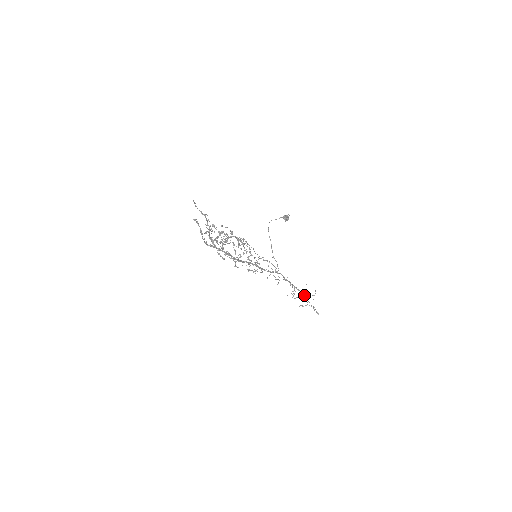
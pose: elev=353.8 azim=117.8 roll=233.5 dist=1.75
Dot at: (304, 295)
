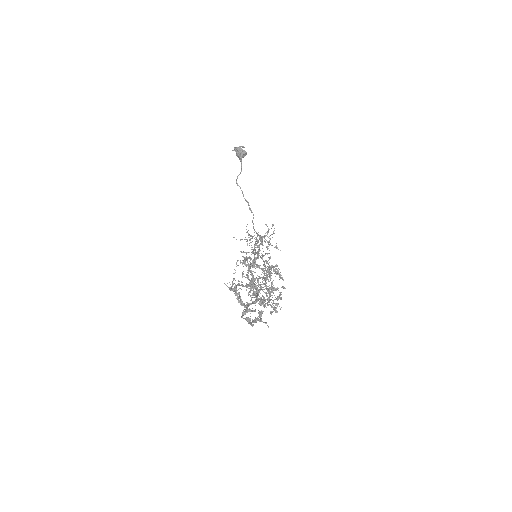
Dot at: (258, 235)
